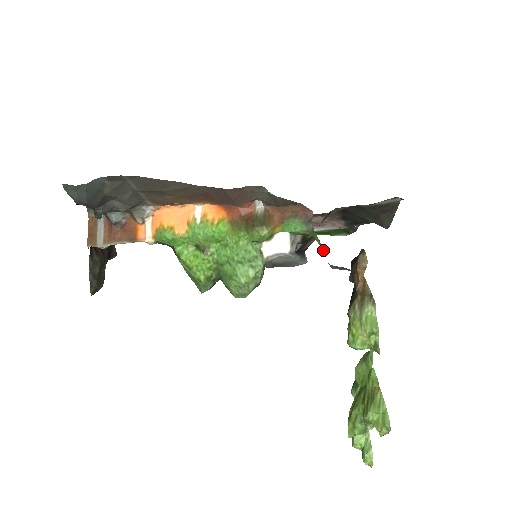
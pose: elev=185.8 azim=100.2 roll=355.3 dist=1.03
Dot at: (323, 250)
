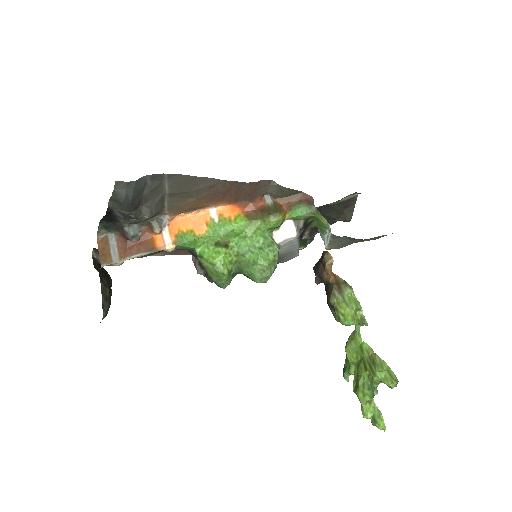
Dot at: (328, 225)
